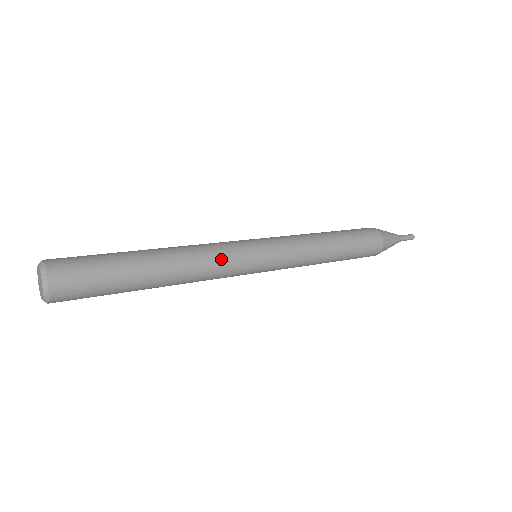
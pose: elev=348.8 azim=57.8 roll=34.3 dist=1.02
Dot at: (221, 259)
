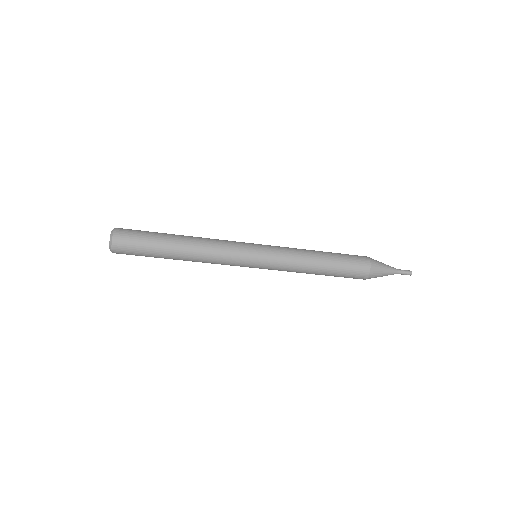
Dot at: (224, 240)
